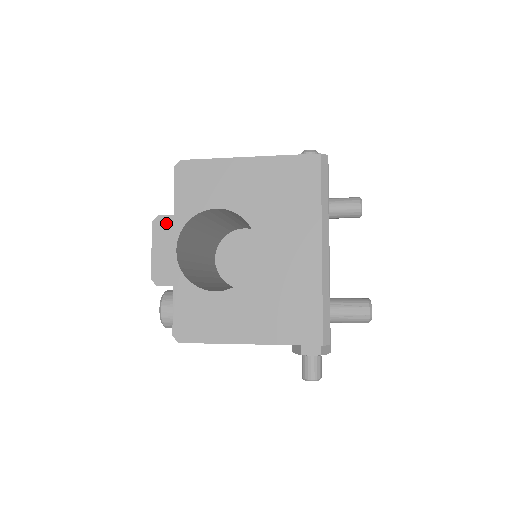
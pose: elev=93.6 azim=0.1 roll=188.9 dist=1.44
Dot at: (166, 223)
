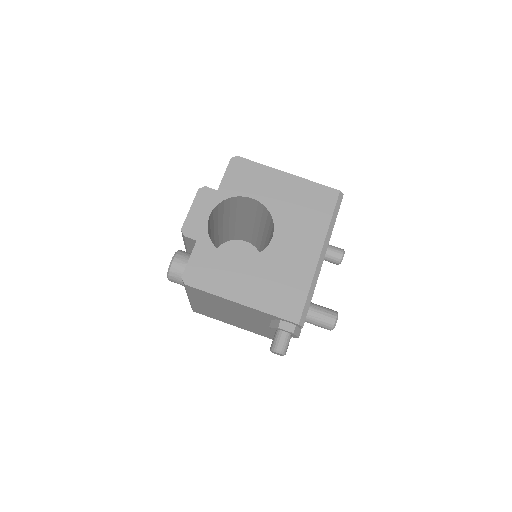
Dot at: (209, 194)
